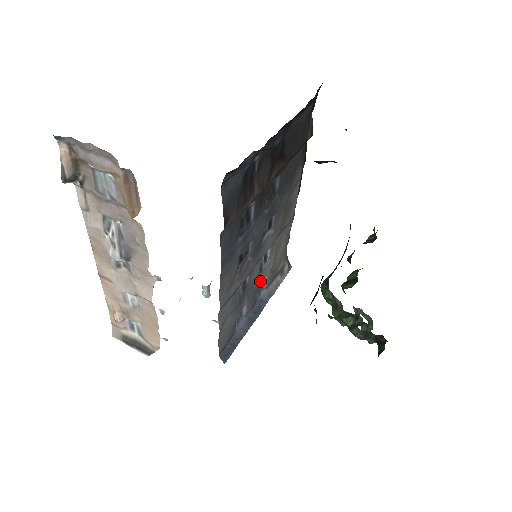
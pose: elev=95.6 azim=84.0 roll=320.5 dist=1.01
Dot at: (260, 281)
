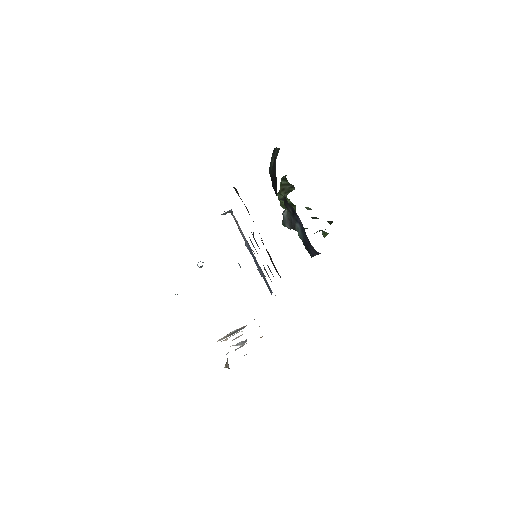
Dot at: occluded
